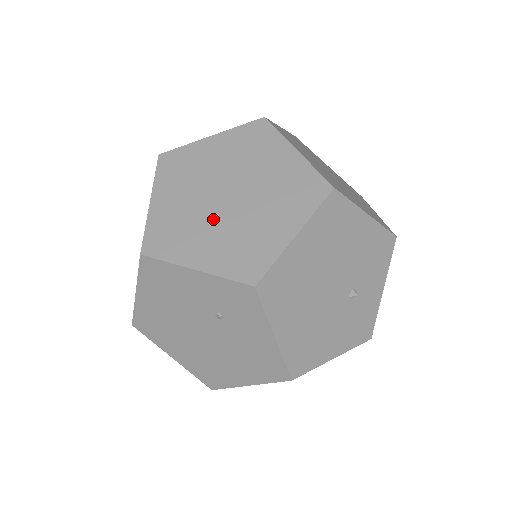
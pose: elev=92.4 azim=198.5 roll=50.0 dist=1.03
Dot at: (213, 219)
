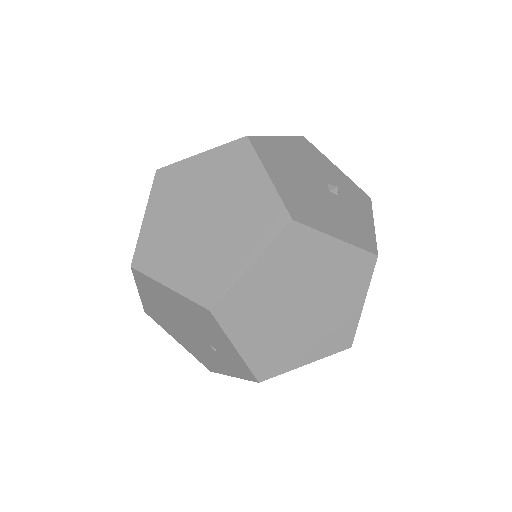
Dot at: (277, 318)
